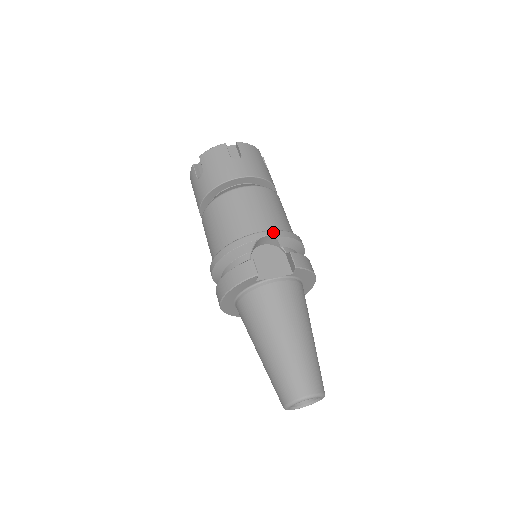
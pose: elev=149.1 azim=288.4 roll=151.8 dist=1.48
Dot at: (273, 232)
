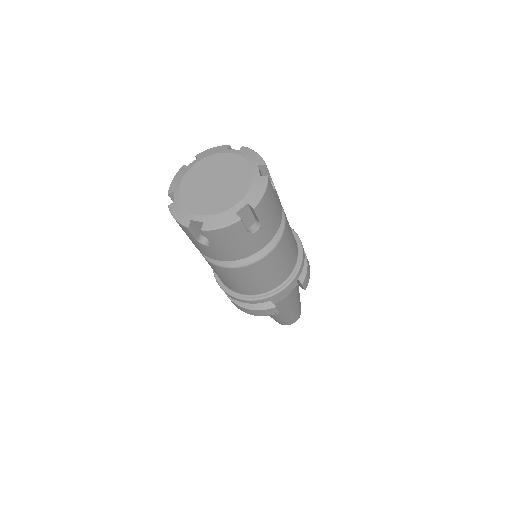
Dot at: (292, 283)
